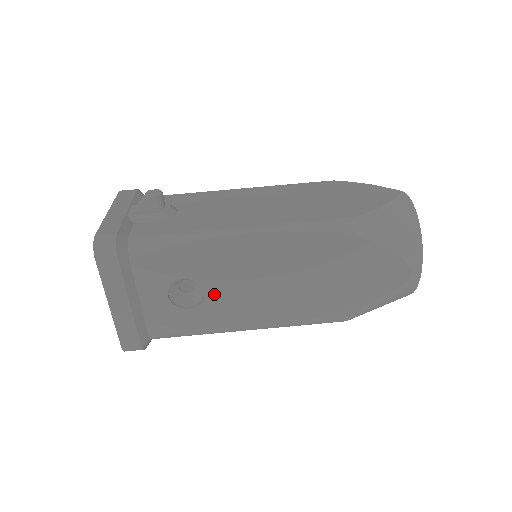
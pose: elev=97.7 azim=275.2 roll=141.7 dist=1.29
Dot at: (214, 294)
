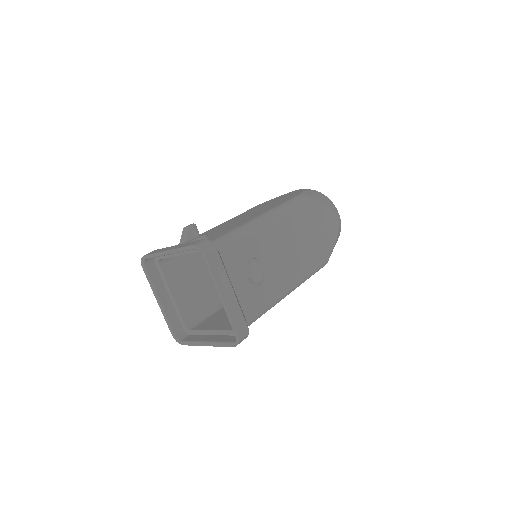
Dot at: (268, 266)
